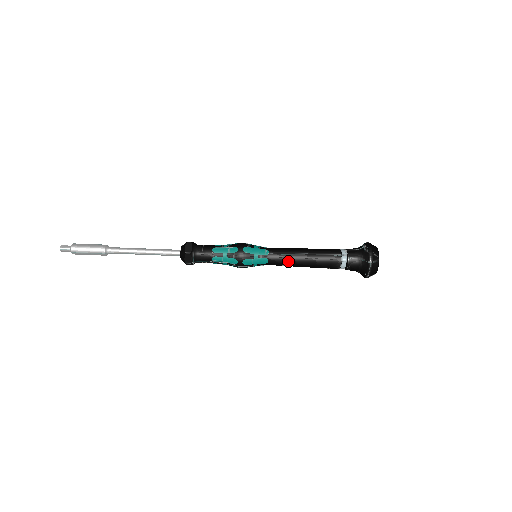
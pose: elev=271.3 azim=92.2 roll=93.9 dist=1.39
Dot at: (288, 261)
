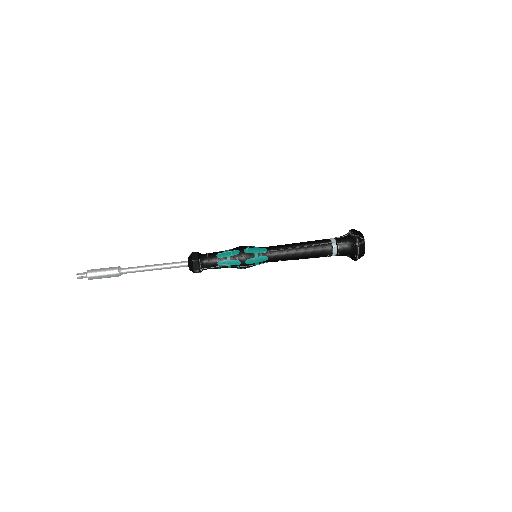
Dot at: (285, 255)
